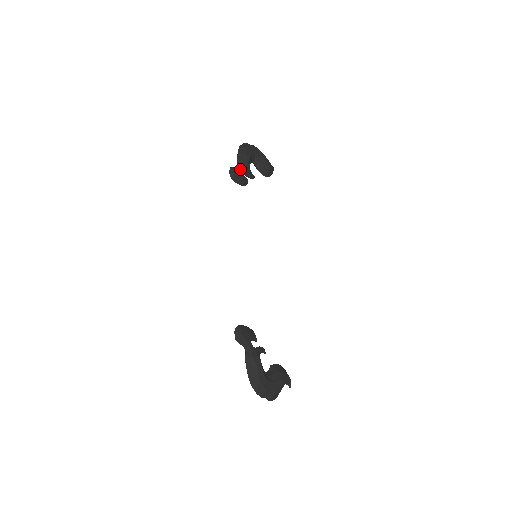
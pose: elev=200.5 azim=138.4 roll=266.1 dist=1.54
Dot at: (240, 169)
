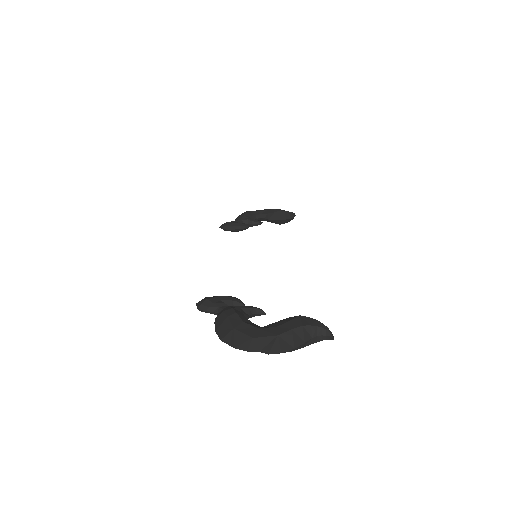
Dot at: (234, 221)
